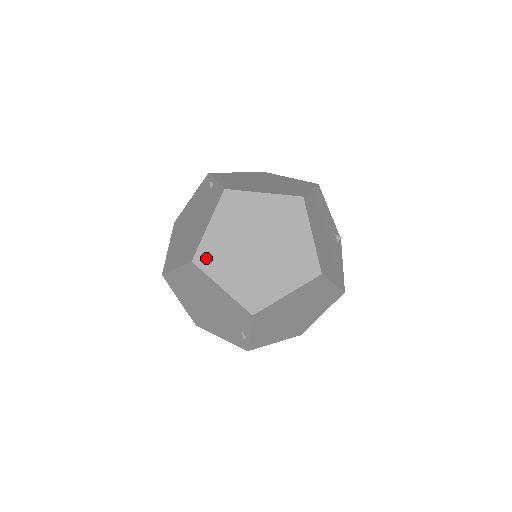
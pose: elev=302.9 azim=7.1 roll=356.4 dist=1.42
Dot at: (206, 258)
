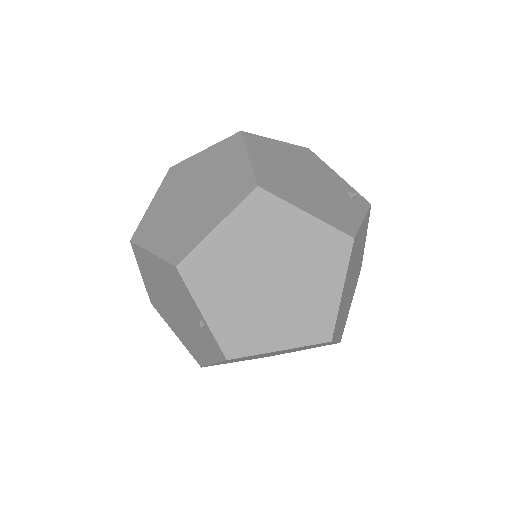
Dot at: (143, 232)
